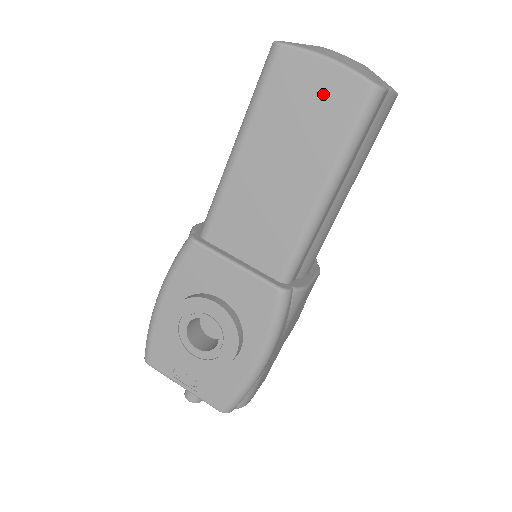
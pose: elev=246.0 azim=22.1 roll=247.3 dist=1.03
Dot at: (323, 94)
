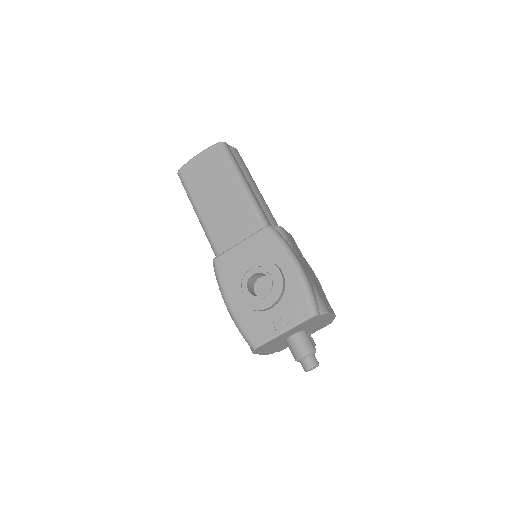
Dot at: (207, 163)
